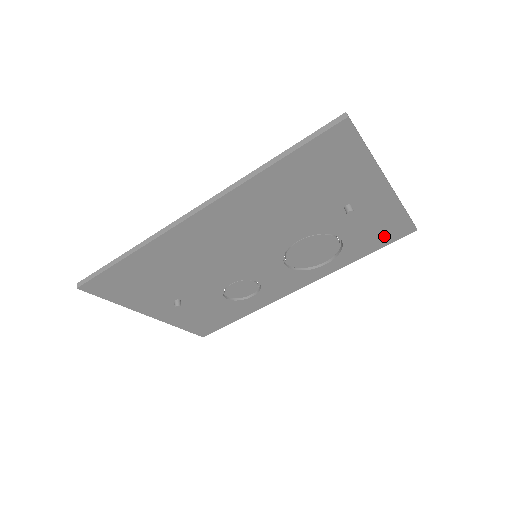
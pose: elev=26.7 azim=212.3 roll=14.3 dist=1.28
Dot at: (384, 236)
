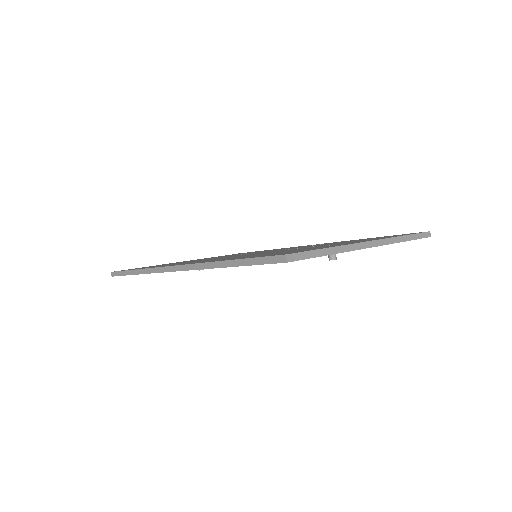
Dot at: occluded
